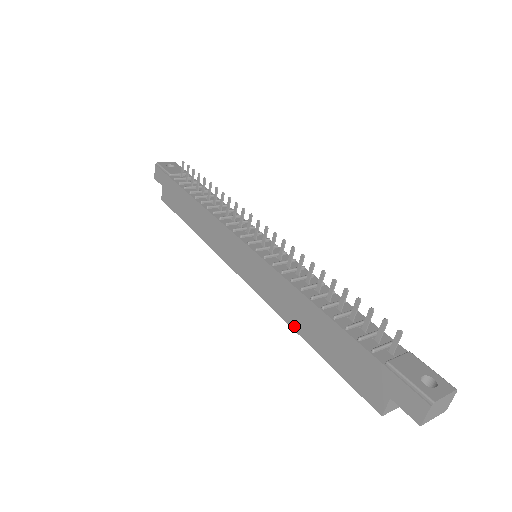
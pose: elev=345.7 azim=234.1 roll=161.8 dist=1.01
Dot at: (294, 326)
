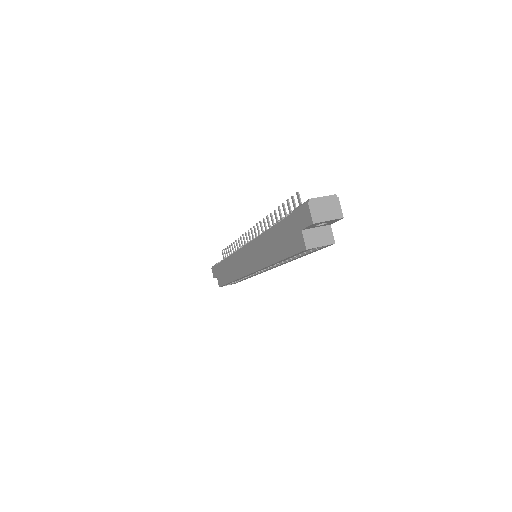
Dot at: (269, 262)
